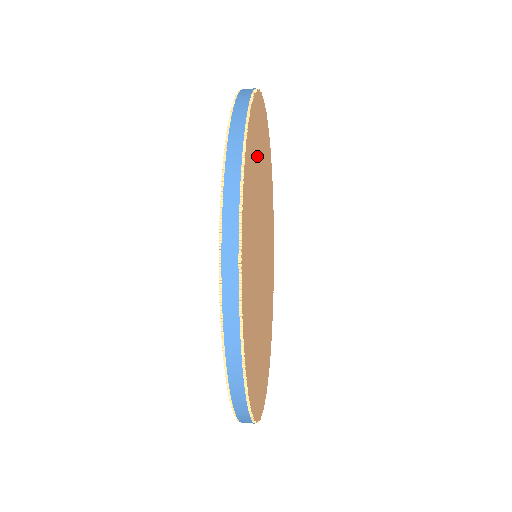
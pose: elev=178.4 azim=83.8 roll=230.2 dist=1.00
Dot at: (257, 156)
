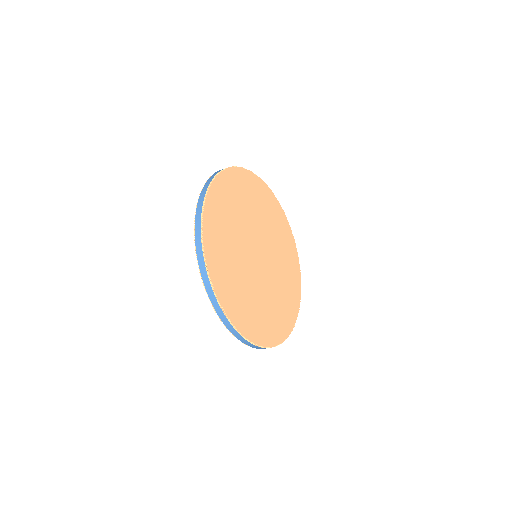
Dot at: (267, 209)
